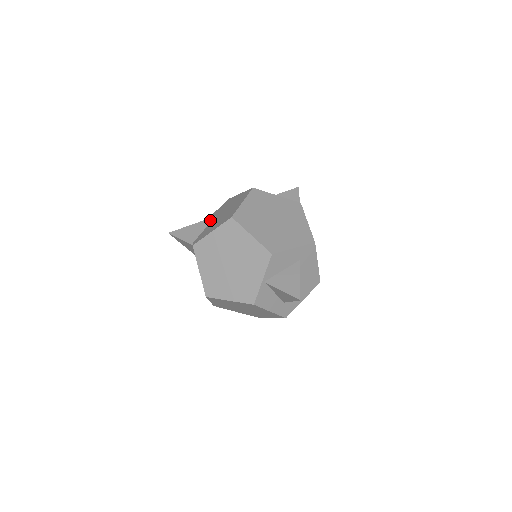
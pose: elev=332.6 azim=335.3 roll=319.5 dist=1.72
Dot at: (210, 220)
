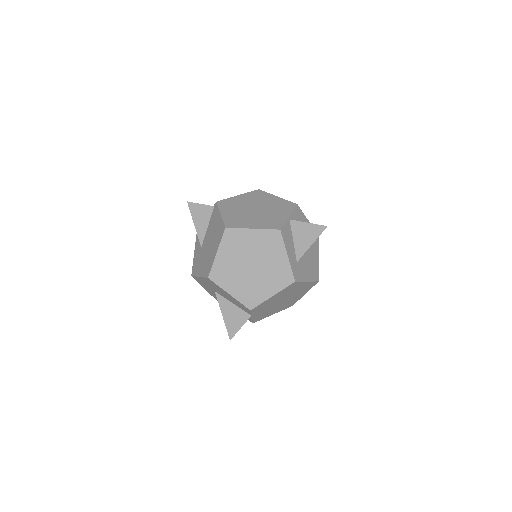
Dot at: occluded
